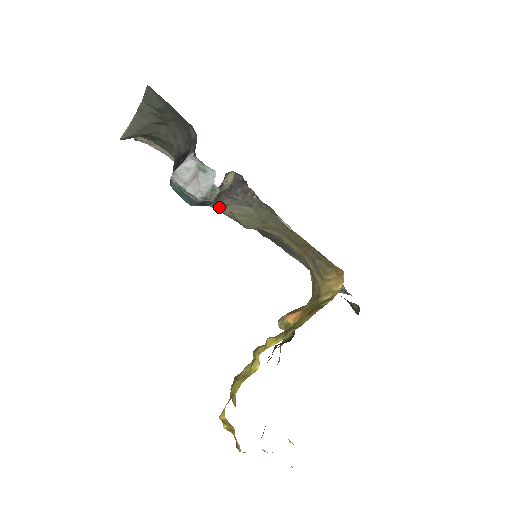
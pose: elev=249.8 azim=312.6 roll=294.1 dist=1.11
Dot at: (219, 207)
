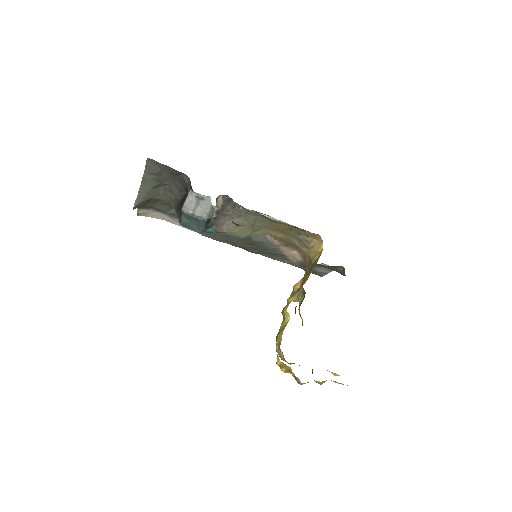
Dot at: (218, 227)
